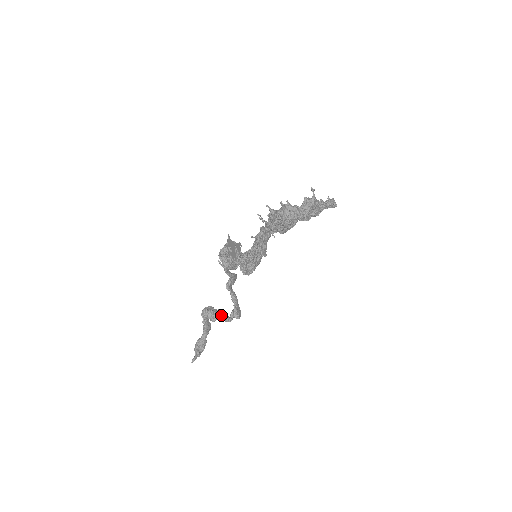
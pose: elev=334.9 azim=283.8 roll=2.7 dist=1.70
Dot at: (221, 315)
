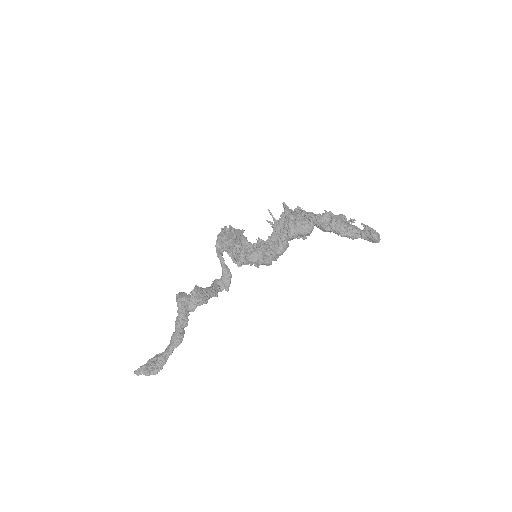
Dot at: (186, 295)
